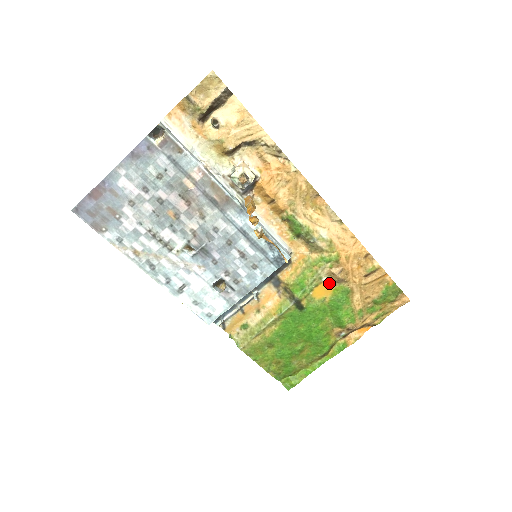
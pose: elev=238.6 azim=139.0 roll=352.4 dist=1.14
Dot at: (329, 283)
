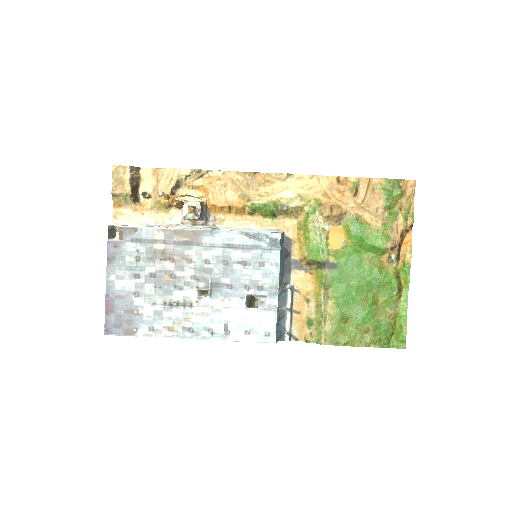
Dot at: (334, 227)
